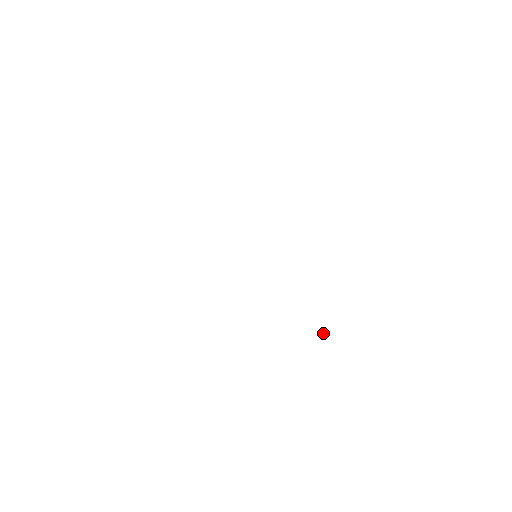
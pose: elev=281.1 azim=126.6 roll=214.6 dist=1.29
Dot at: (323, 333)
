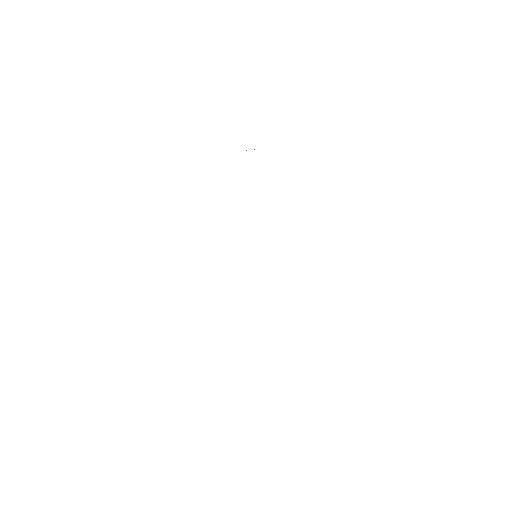
Dot at: occluded
